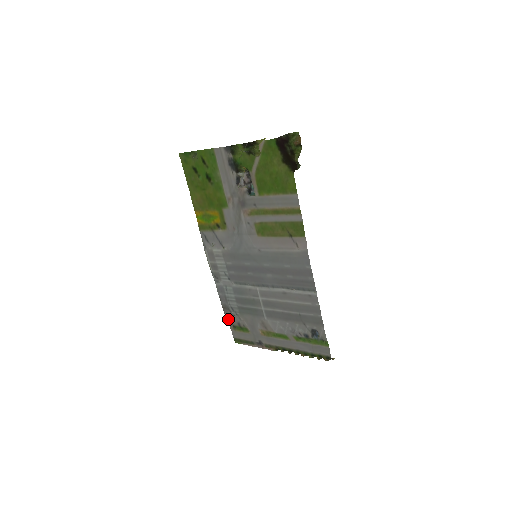
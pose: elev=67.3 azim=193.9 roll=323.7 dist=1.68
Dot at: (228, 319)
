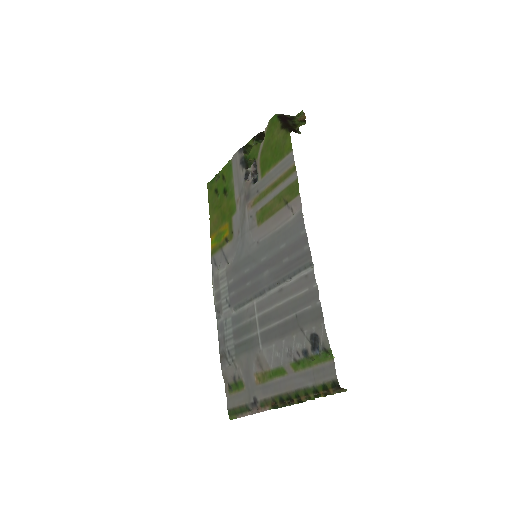
Dot at: (224, 375)
